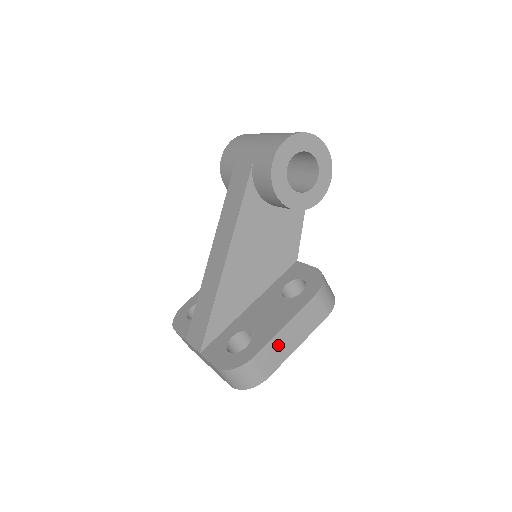
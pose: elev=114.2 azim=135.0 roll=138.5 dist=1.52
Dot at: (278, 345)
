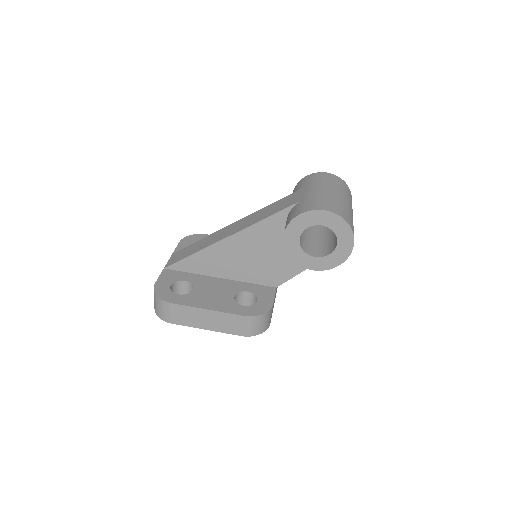
Dot at: (193, 314)
